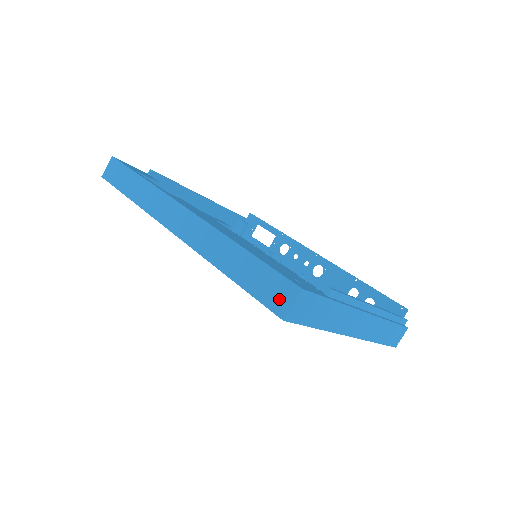
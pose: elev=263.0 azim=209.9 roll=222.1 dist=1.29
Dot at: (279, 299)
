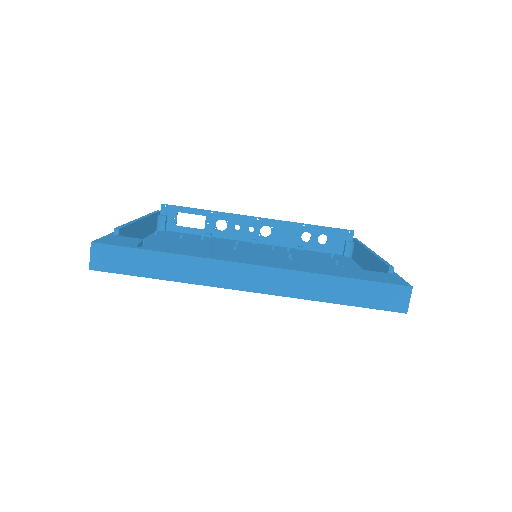
Dot at: (397, 301)
